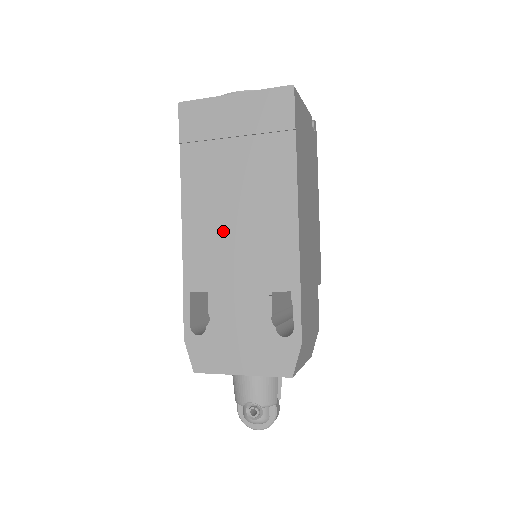
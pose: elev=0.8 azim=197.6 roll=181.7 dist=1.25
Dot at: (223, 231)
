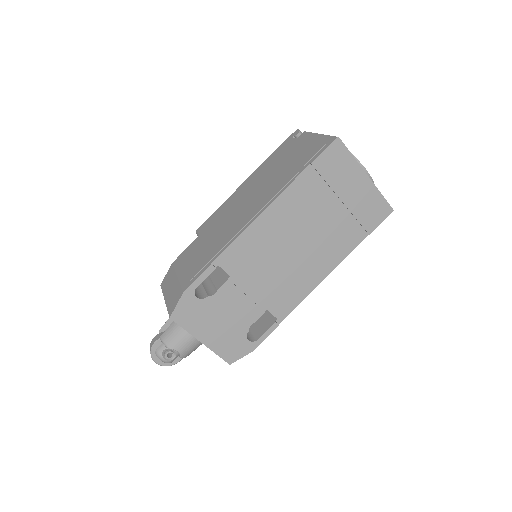
Dot at: (277, 248)
